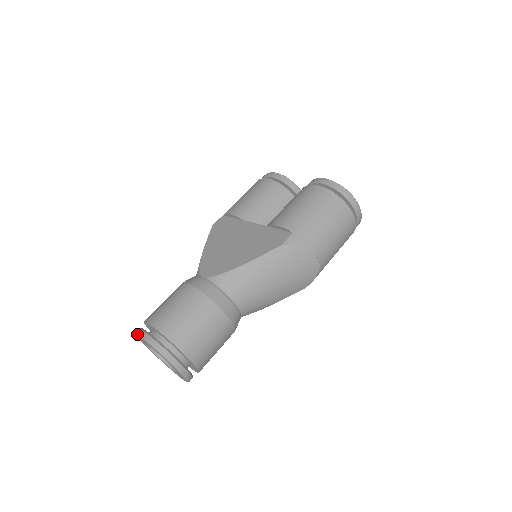
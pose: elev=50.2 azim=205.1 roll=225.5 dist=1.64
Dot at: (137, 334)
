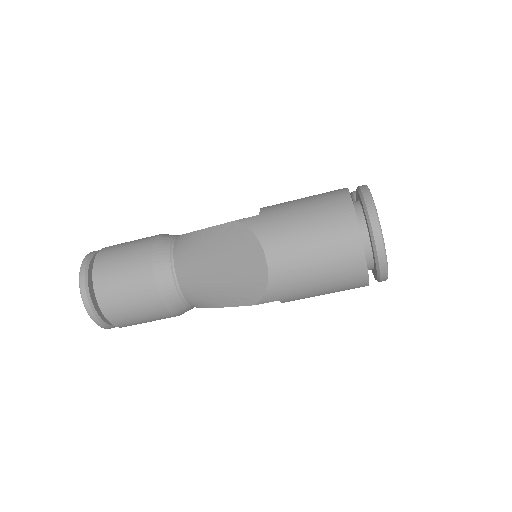
Dot at: occluded
